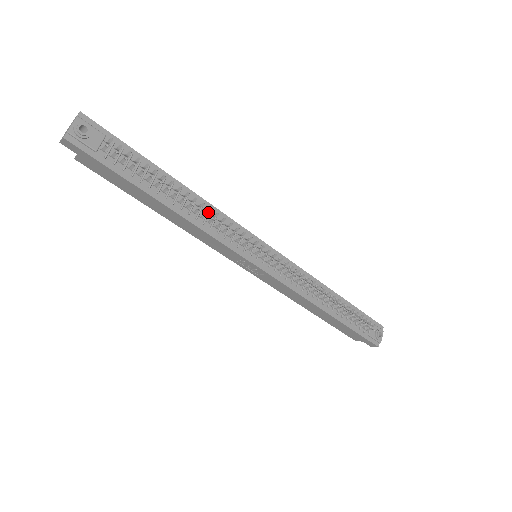
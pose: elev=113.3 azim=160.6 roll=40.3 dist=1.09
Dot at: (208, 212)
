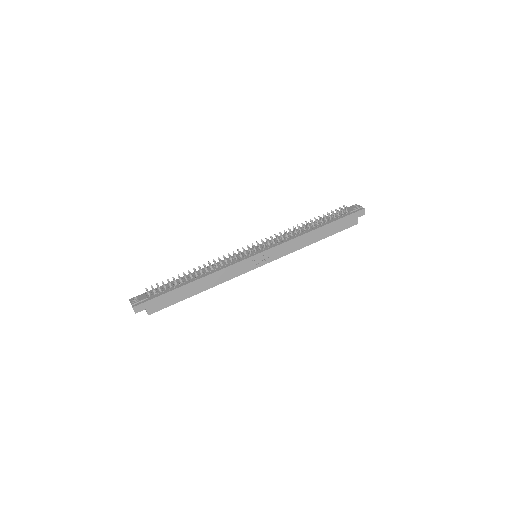
Dot at: (212, 267)
